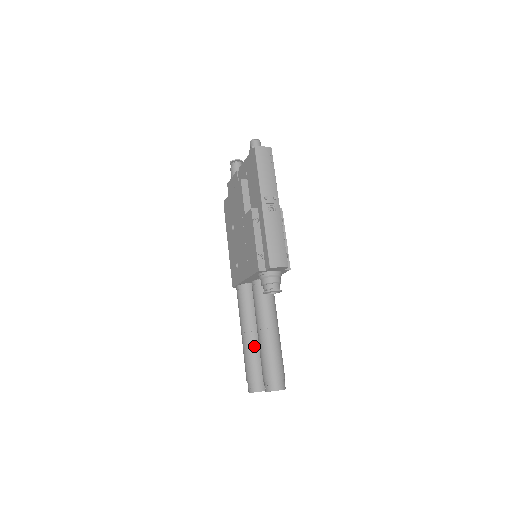
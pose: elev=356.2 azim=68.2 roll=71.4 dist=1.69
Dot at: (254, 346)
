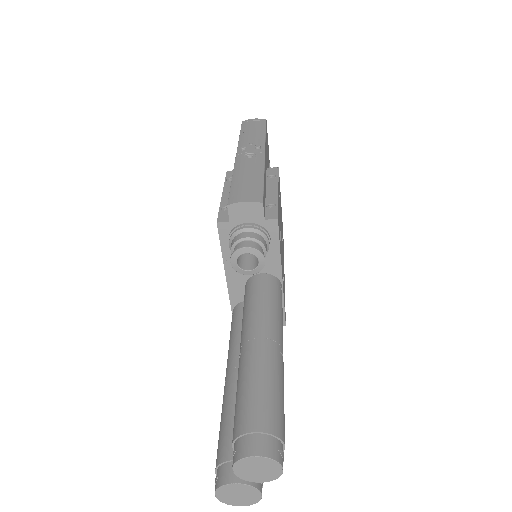
Dot at: (236, 391)
